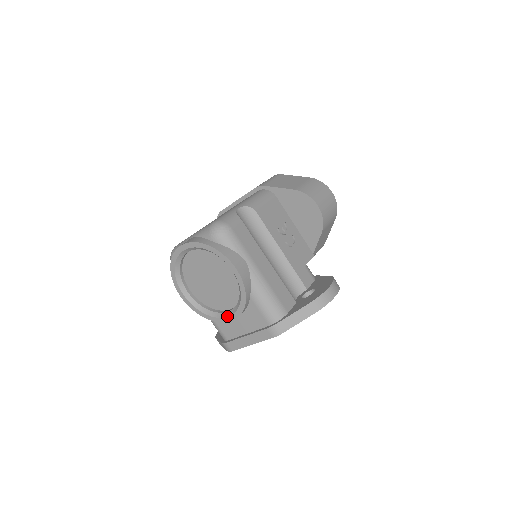
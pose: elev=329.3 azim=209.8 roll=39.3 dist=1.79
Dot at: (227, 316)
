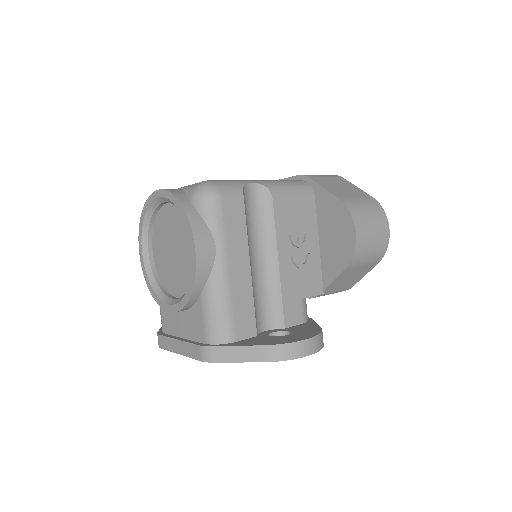
Dot at: (168, 303)
